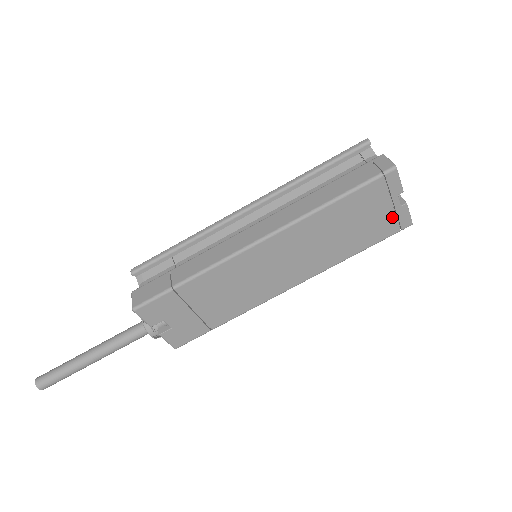
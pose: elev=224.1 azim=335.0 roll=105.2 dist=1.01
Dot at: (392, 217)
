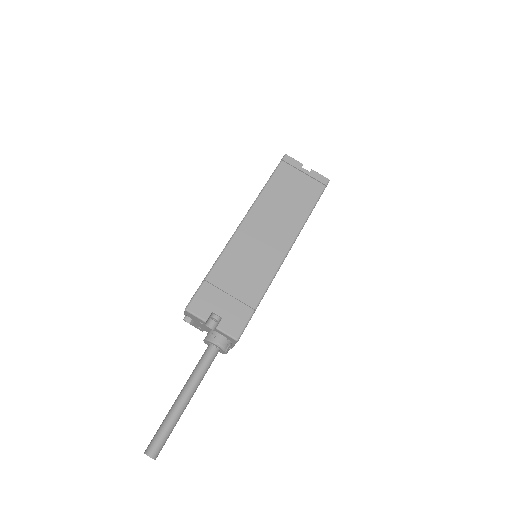
Dot at: (311, 180)
